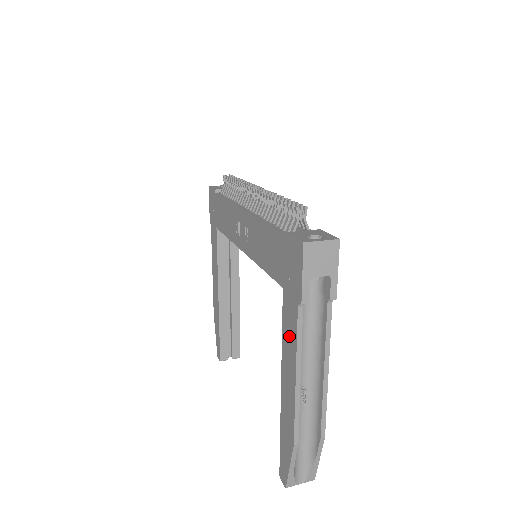
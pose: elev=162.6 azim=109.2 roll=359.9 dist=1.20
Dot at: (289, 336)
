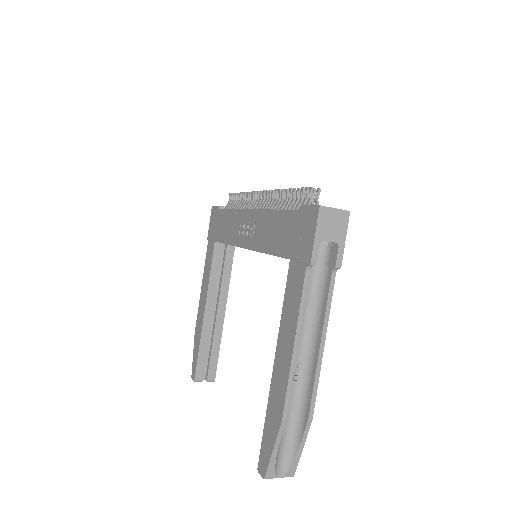
Dot at: (291, 304)
